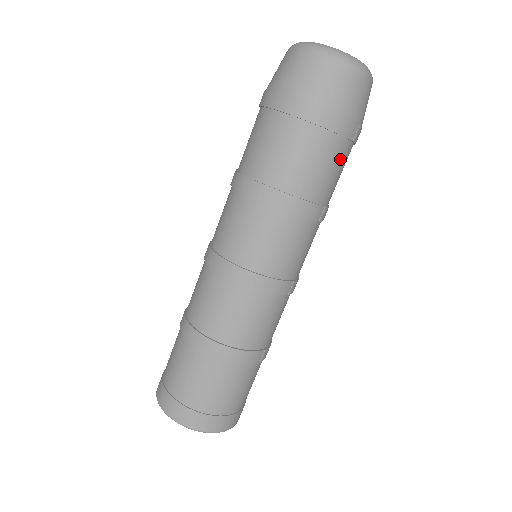
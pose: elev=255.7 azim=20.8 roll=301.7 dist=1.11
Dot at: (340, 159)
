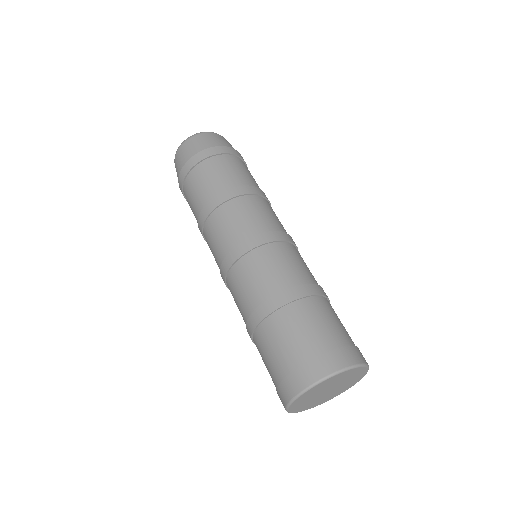
Dot at: occluded
